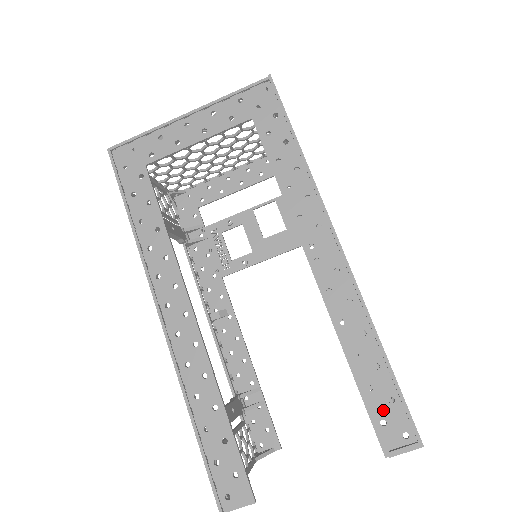
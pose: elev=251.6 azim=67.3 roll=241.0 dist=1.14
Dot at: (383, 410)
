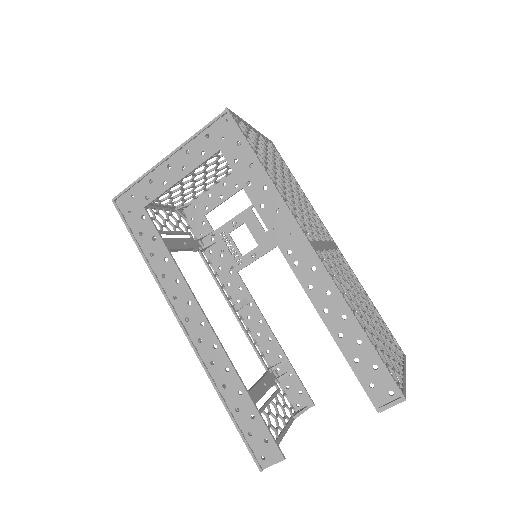
Dot at: (370, 376)
